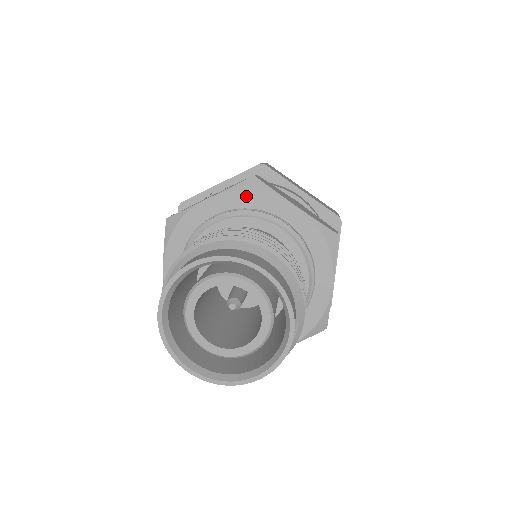
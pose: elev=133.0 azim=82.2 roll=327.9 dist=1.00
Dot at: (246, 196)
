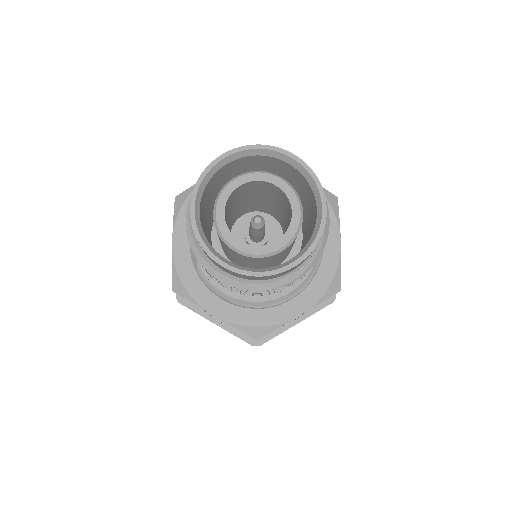
Dot at: occluded
